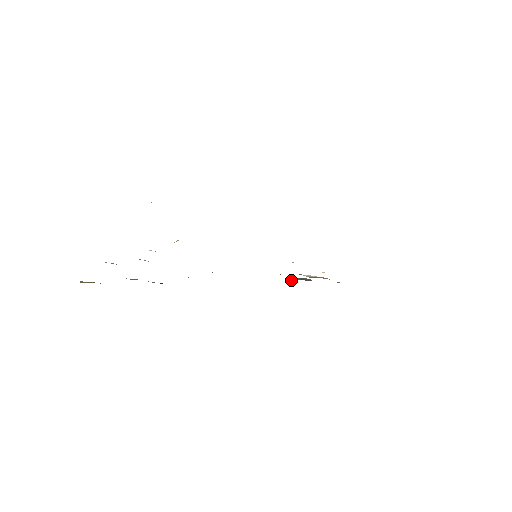
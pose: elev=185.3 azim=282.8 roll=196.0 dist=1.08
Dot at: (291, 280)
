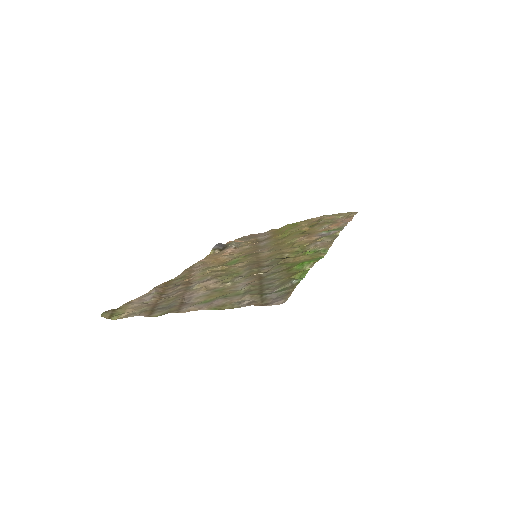
Dot at: (219, 250)
